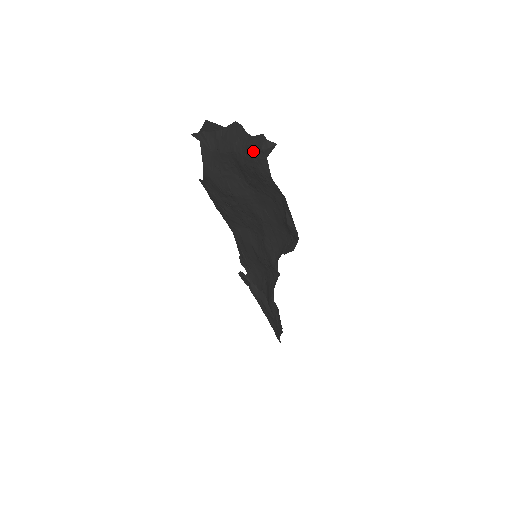
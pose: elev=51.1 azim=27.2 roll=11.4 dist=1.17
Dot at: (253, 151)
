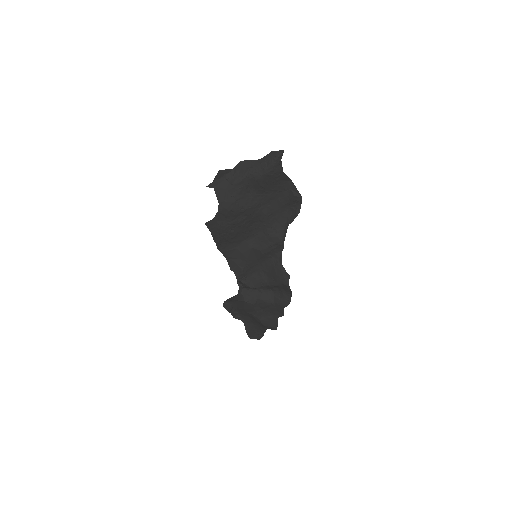
Dot at: (272, 161)
